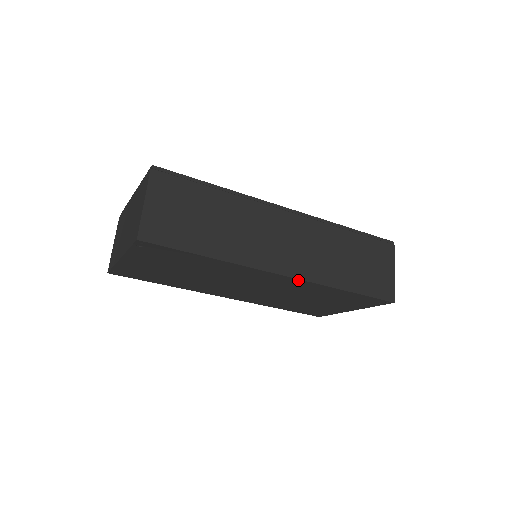
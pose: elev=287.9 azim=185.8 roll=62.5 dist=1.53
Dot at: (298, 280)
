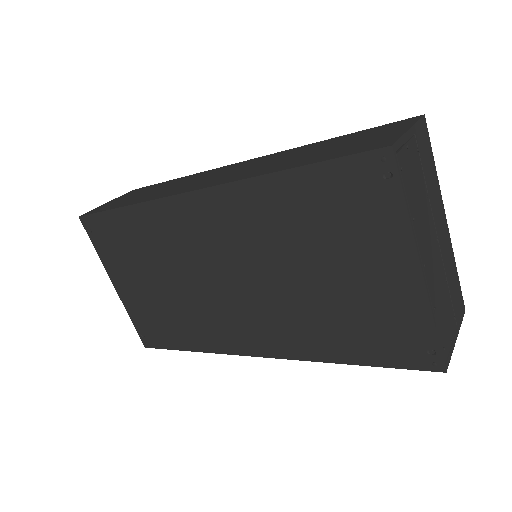
Dot at: (214, 192)
